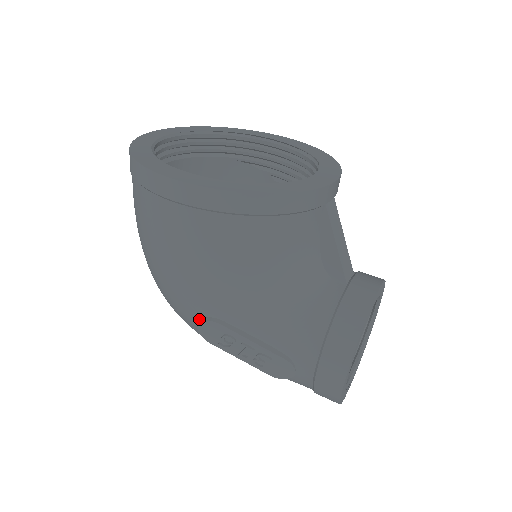
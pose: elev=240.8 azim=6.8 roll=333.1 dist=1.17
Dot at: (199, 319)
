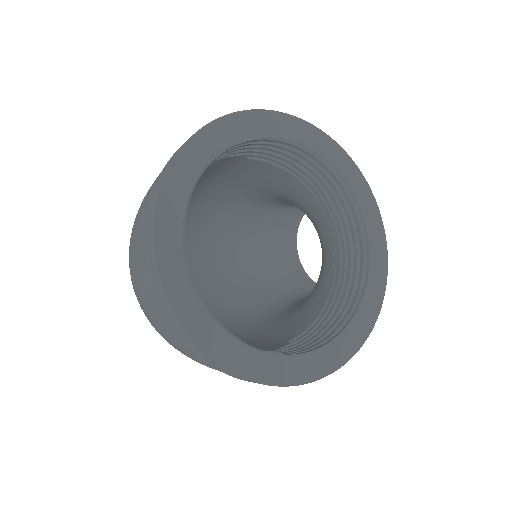
Dot at: occluded
